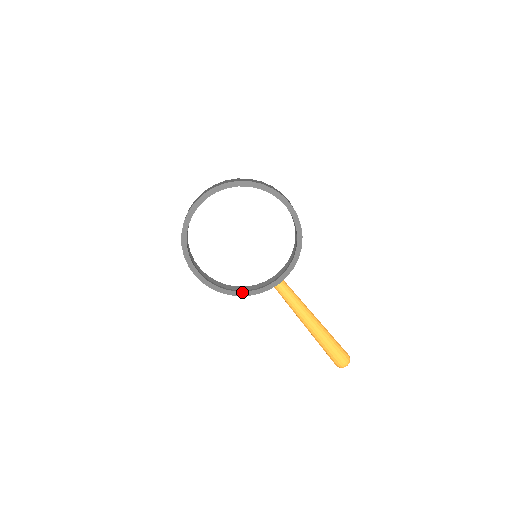
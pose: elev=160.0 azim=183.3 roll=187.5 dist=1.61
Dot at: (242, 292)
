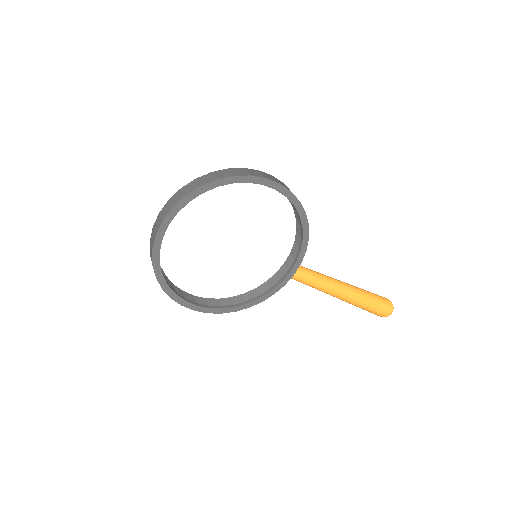
Dot at: (255, 301)
